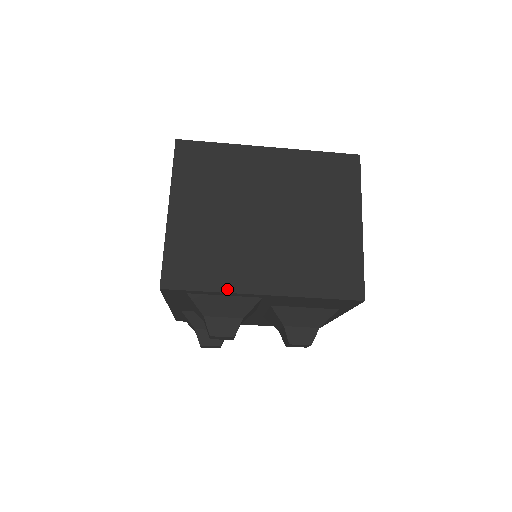
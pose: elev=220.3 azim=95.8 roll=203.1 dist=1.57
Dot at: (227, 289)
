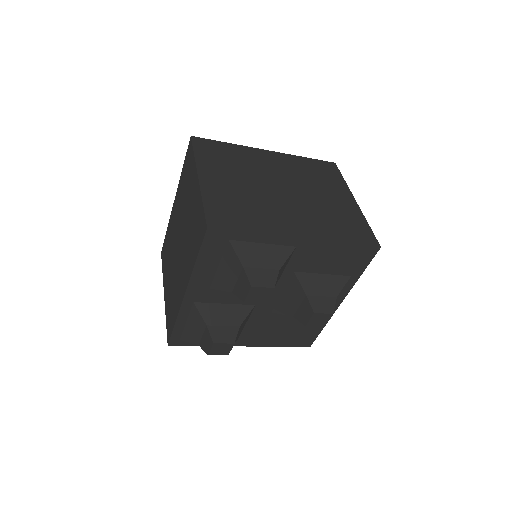
Dot at: (268, 232)
